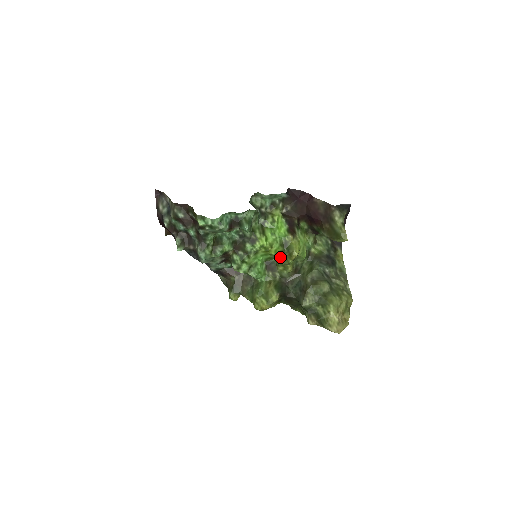
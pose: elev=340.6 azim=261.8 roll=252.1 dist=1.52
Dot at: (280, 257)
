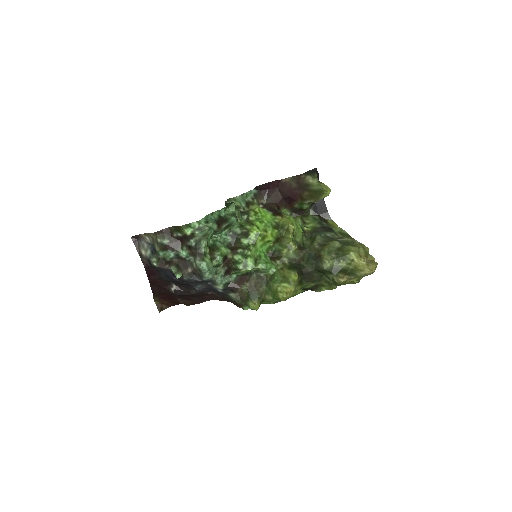
Dot at: (279, 242)
